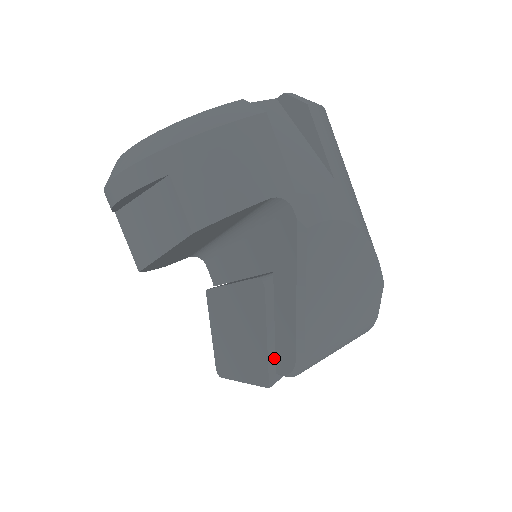
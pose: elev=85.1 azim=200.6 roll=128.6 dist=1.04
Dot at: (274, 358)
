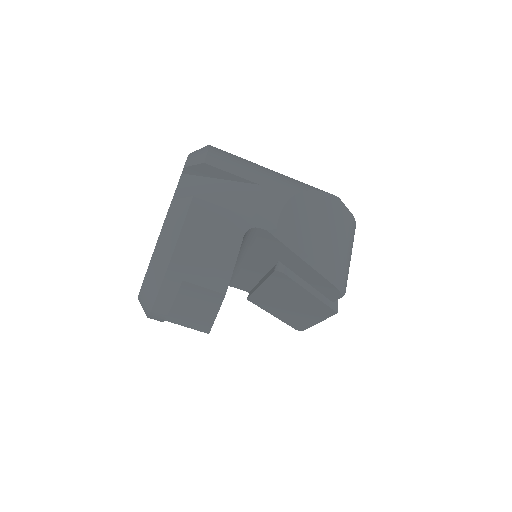
Dot at: (324, 297)
